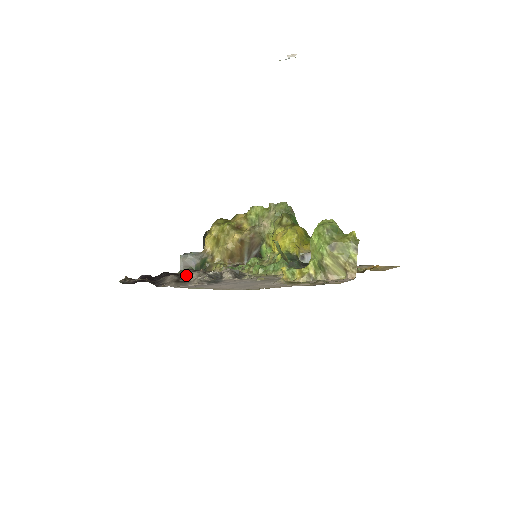
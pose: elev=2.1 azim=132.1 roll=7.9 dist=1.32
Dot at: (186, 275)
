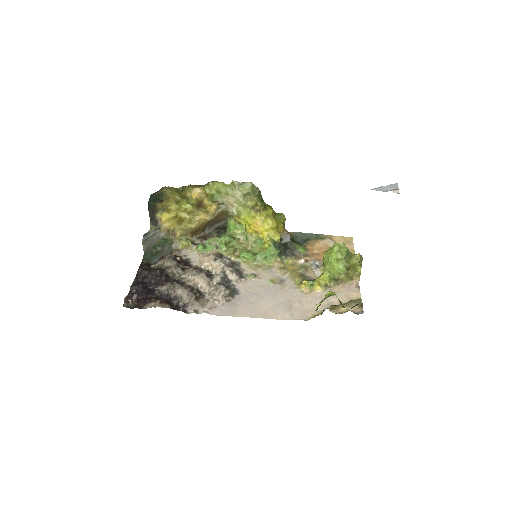
Dot at: (182, 277)
